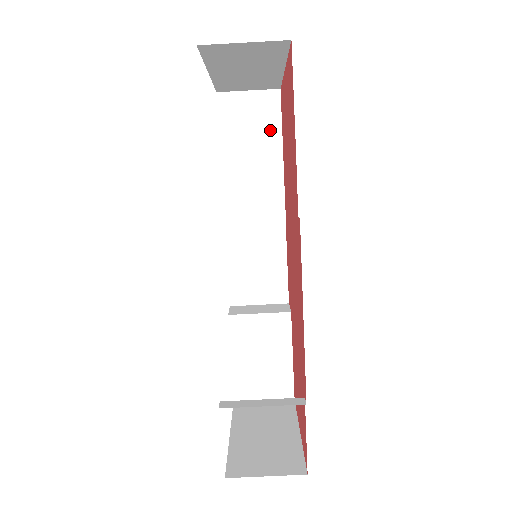
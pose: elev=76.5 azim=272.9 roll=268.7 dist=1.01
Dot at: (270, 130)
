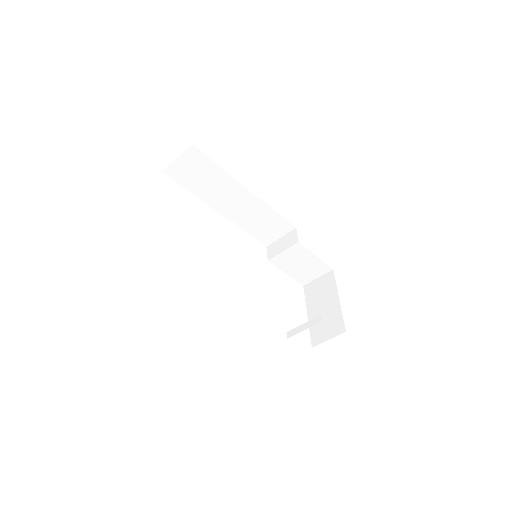
Dot at: (208, 167)
